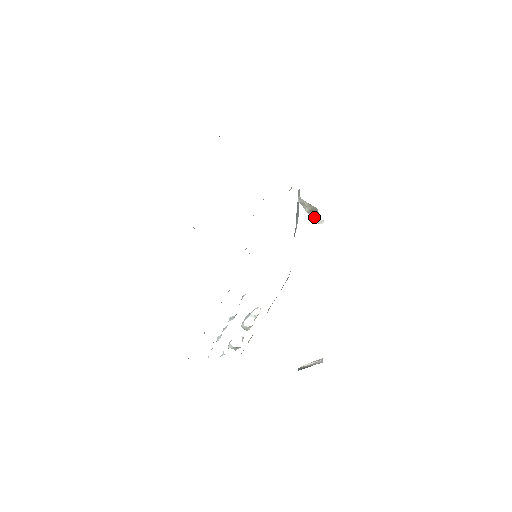
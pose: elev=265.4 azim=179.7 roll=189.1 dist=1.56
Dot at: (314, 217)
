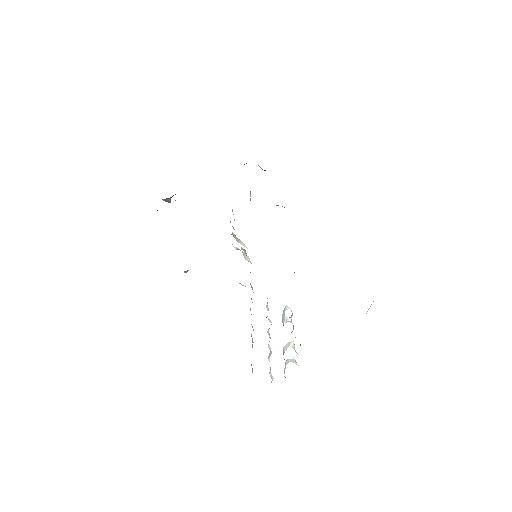
Dot at: occluded
